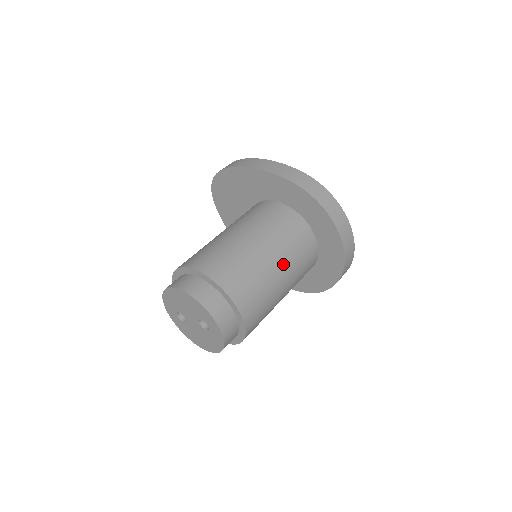
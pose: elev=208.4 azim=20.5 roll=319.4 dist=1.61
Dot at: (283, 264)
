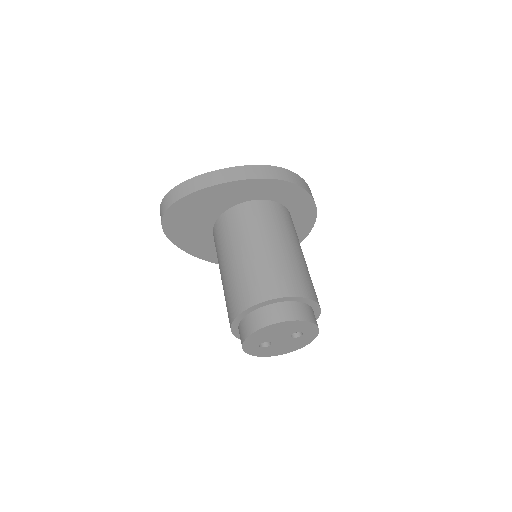
Dot at: (300, 248)
